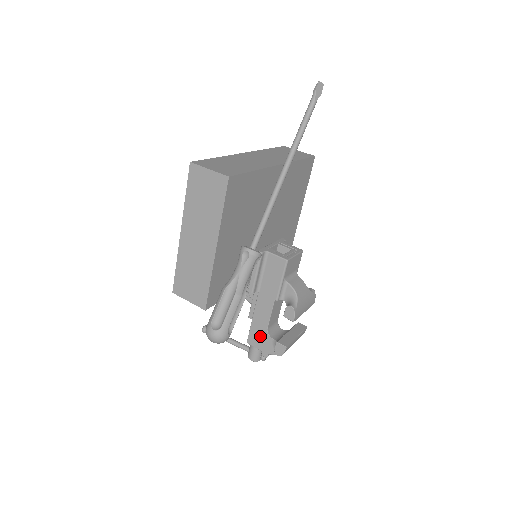
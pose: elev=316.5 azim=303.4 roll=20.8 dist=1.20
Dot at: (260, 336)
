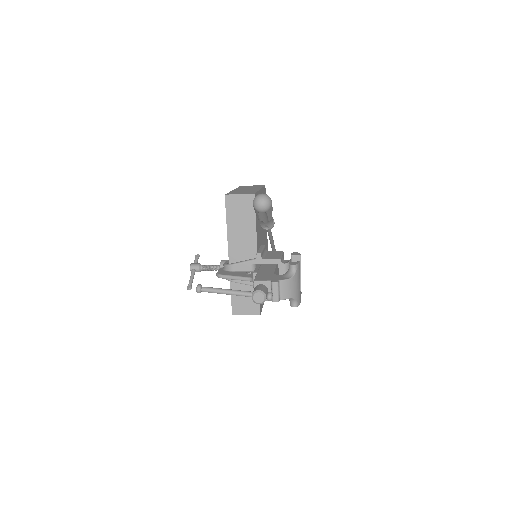
Dot at: (267, 276)
